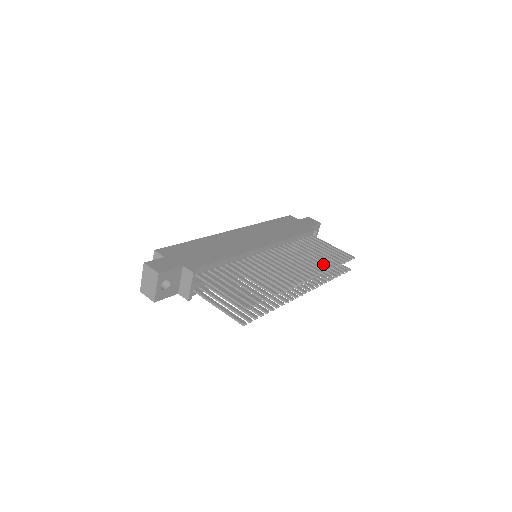
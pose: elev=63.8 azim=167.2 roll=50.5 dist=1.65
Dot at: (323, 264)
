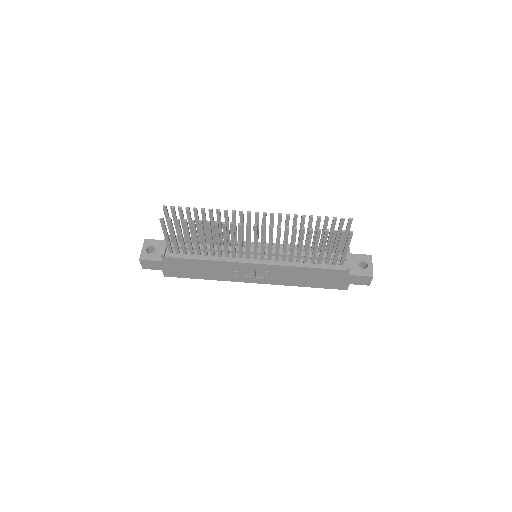
Dot at: (296, 220)
